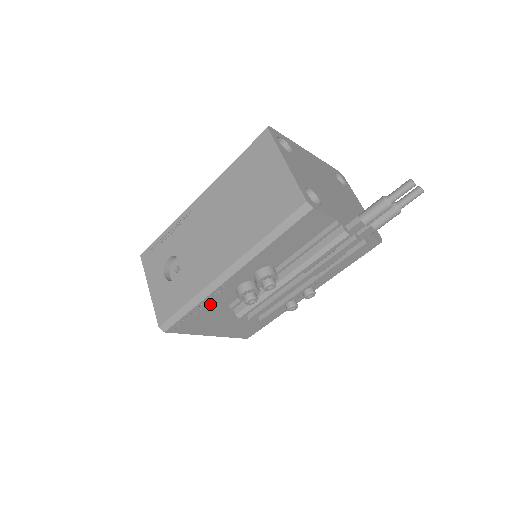
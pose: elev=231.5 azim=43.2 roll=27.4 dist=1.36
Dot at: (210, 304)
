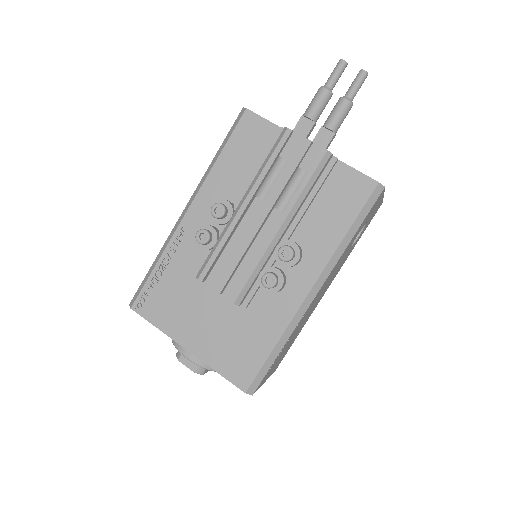
Dot at: (174, 263)
